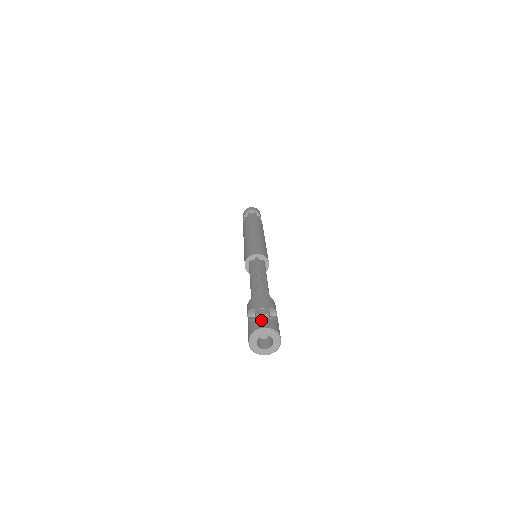
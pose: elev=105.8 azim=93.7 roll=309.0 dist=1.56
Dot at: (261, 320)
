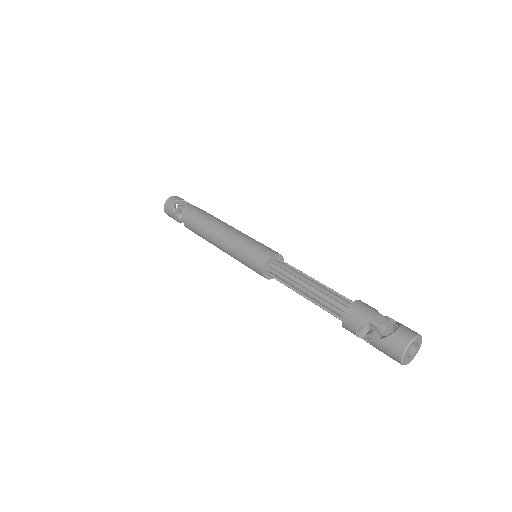
Dot at: (398, 332)
